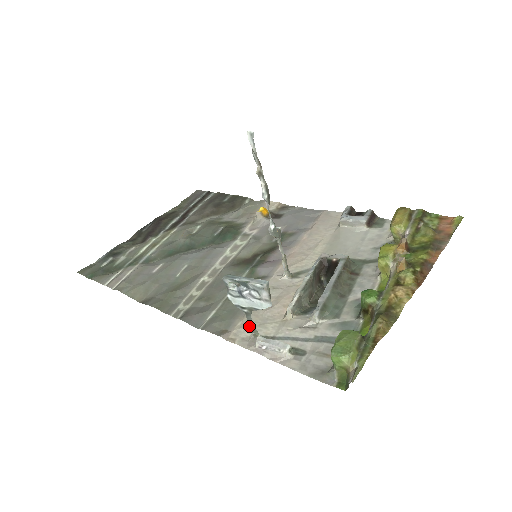
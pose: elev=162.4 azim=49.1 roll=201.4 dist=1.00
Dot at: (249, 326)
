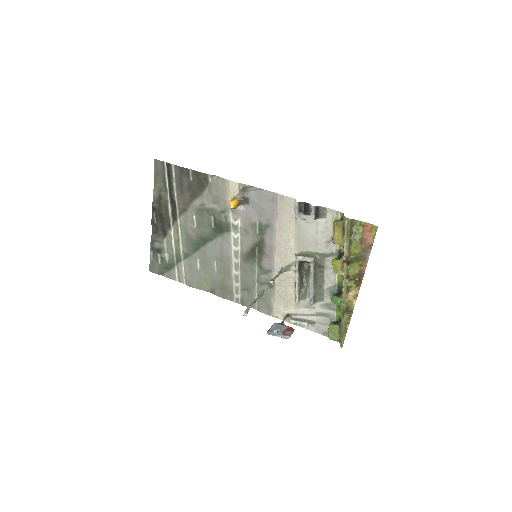
Dot at: (281, 309)
